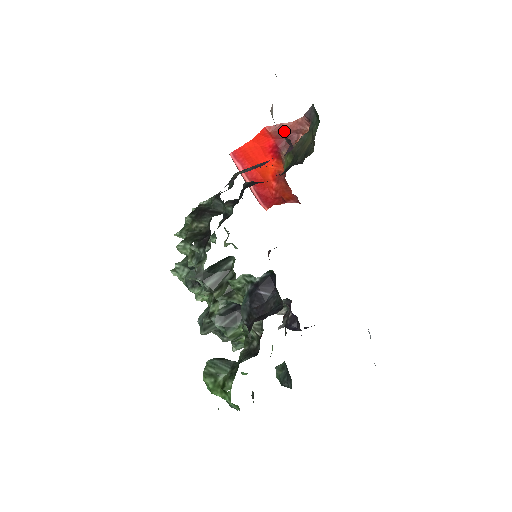
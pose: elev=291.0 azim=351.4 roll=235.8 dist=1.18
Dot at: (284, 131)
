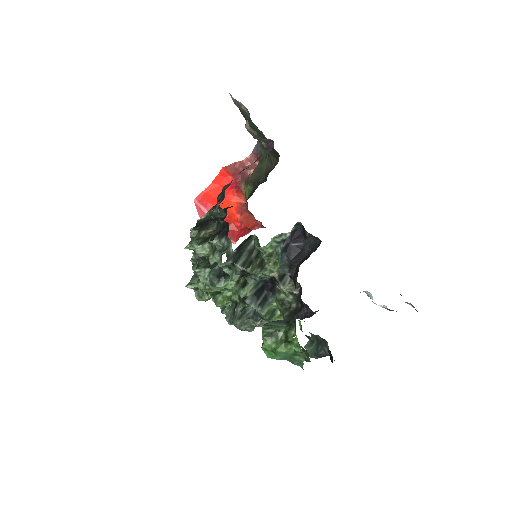
Dot at: (238, 168)
